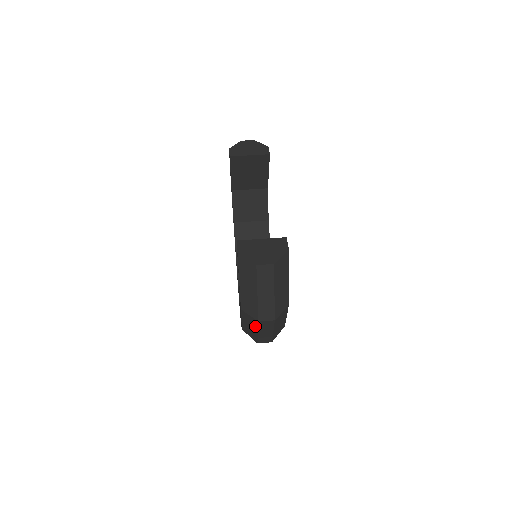
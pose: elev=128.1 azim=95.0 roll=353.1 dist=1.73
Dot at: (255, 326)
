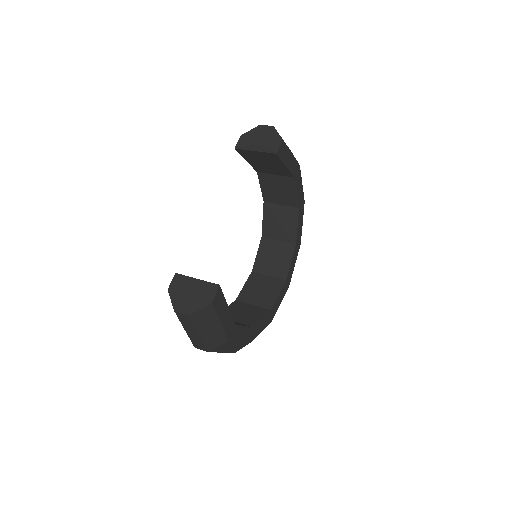
Dot at: occluded
